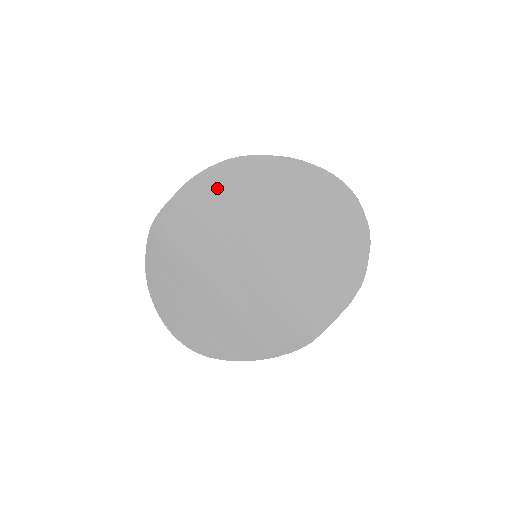
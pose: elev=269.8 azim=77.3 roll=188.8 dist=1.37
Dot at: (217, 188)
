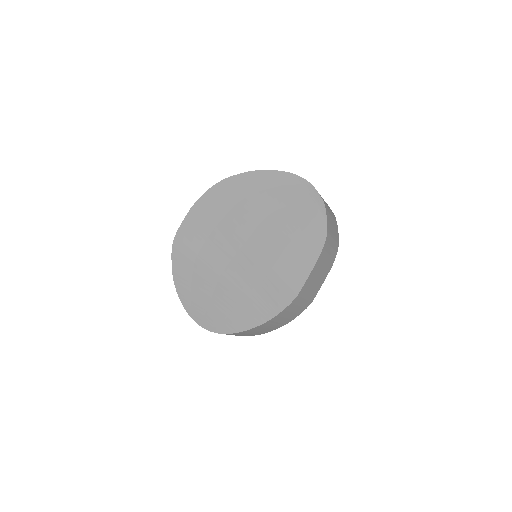
Dot at: (211, 204)
